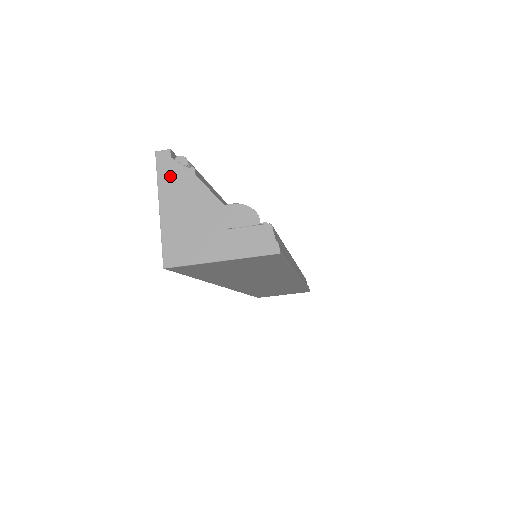
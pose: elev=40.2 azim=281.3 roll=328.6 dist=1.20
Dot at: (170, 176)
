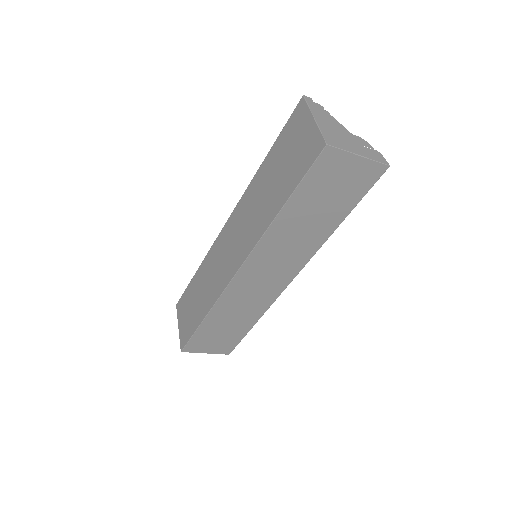
Dot at: (316, 108)
